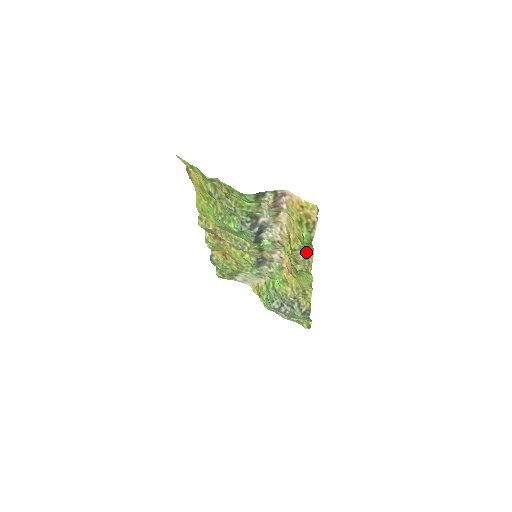
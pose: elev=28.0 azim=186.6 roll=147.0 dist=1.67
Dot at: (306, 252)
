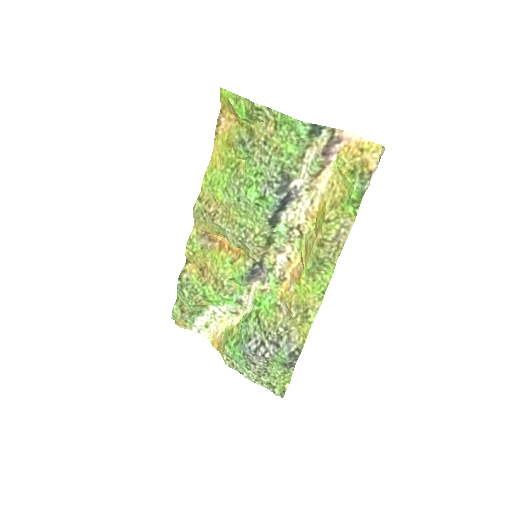
Dot at: (342, 225)
